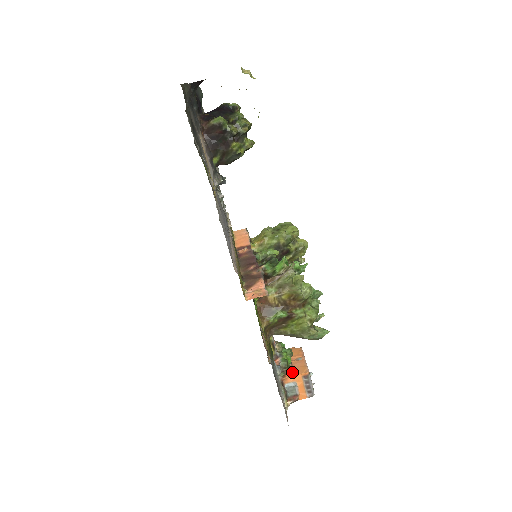
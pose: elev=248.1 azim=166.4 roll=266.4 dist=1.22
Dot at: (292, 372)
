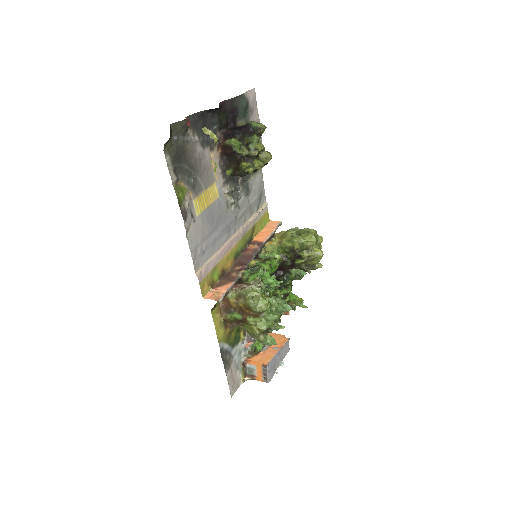
Dot at: (258, 357)
